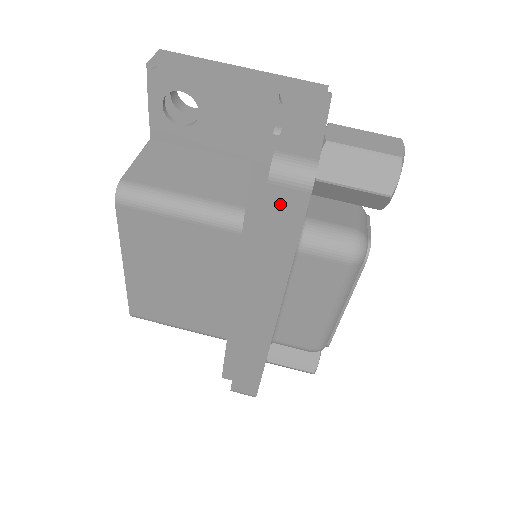
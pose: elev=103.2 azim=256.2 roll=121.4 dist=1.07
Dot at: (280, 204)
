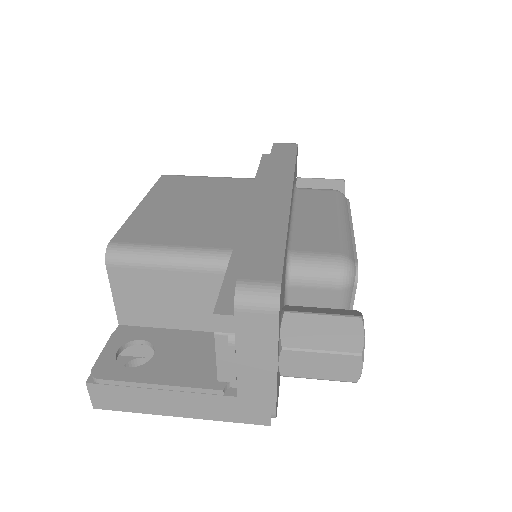
Dot at: (281, 148)
